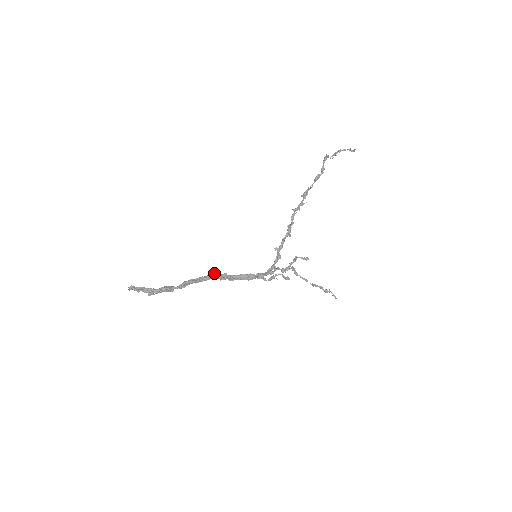
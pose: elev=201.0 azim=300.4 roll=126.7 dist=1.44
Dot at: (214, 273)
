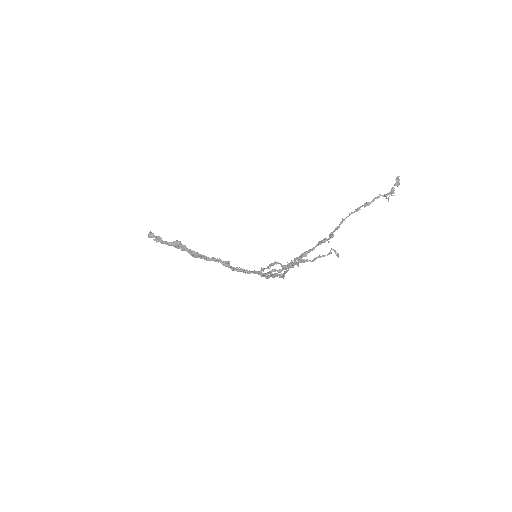
Dot at: (217, 261)
